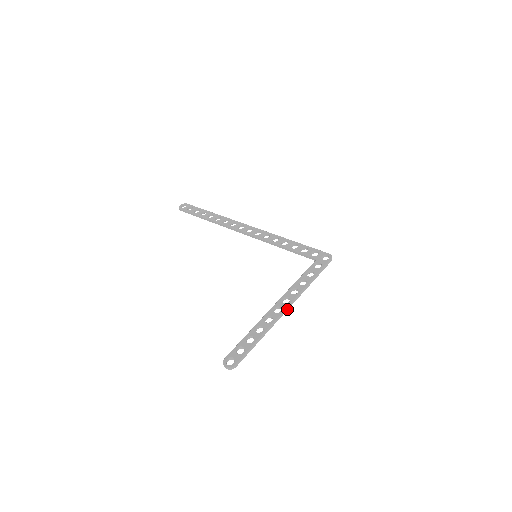
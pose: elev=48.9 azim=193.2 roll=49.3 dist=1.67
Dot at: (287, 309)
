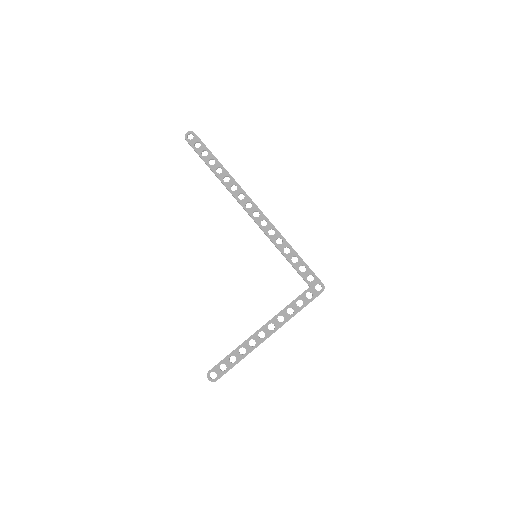
Dot at: occluded
